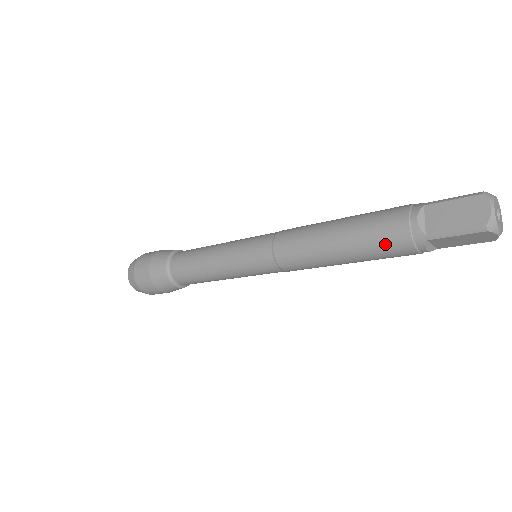
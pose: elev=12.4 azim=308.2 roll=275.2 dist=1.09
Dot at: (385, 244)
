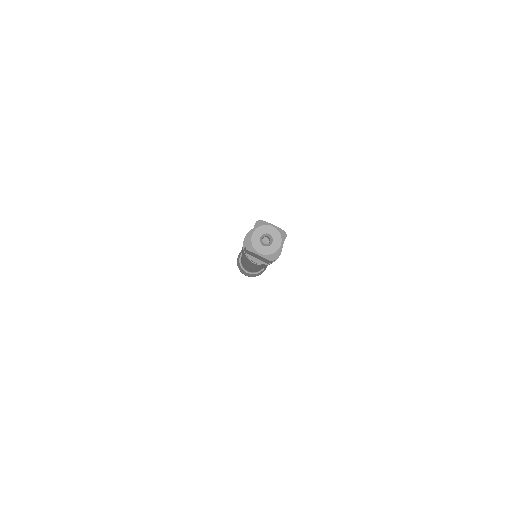
Dot at: (243, 253)
